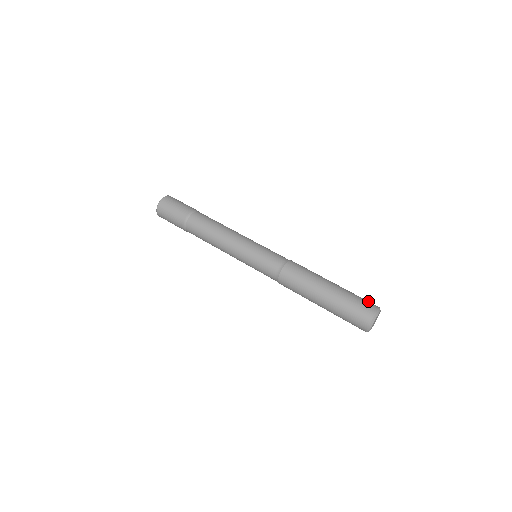
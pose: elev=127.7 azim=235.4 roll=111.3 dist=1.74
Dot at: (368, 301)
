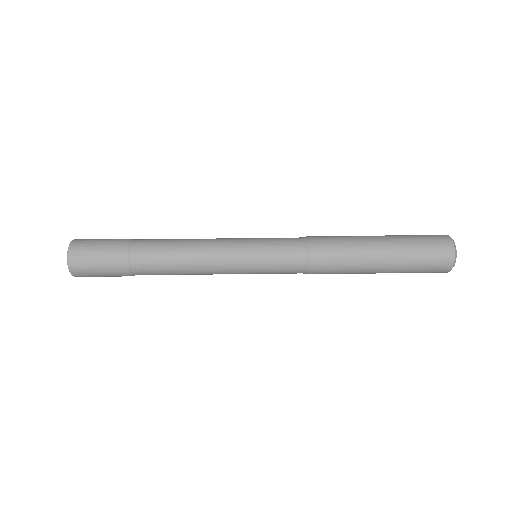
Dot at: (435, 241)
